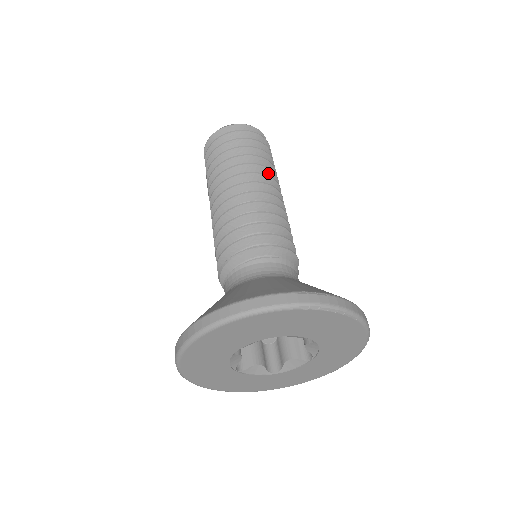
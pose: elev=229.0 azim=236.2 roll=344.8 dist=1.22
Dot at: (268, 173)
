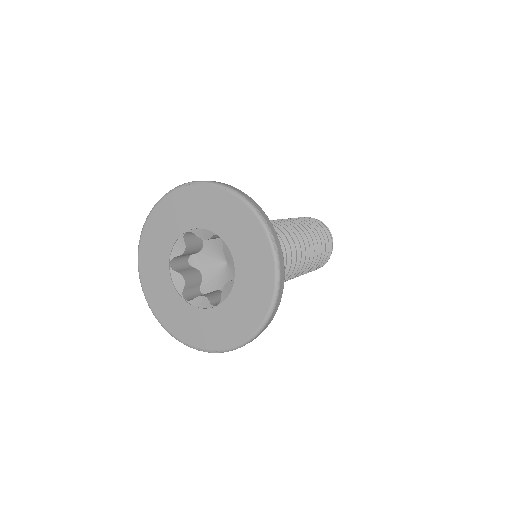
Dot at: occluded
